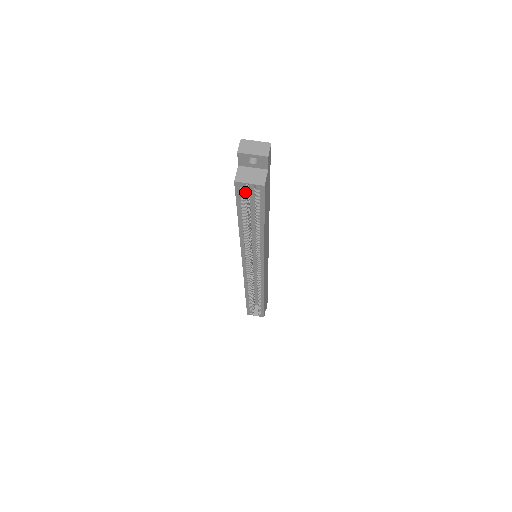
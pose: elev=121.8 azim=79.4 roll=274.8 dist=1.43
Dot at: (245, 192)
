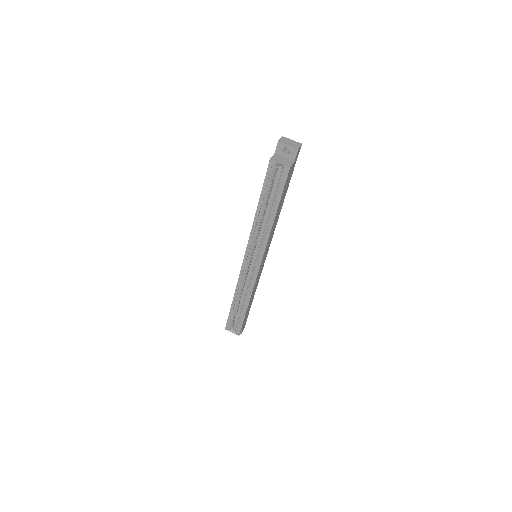
Dot at: (274, 173)
